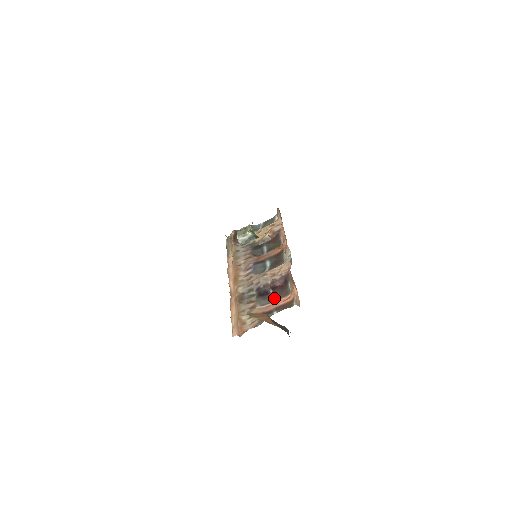
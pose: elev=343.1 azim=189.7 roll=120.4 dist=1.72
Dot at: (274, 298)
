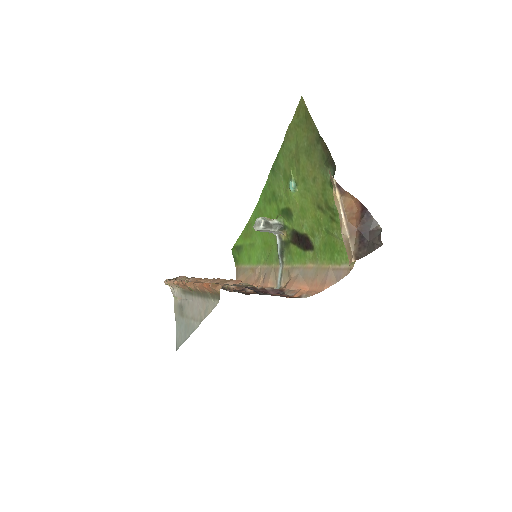
Dot at: (269, 294)
